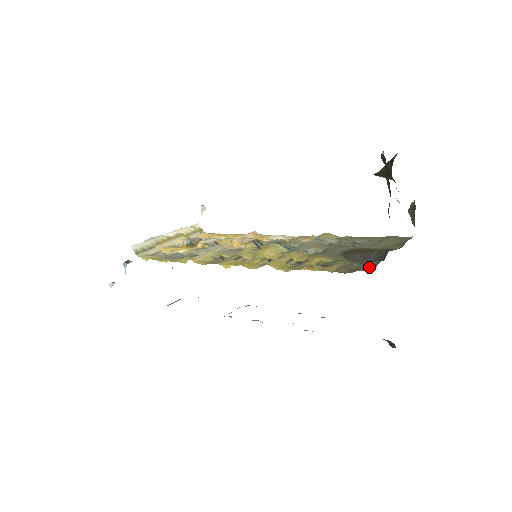
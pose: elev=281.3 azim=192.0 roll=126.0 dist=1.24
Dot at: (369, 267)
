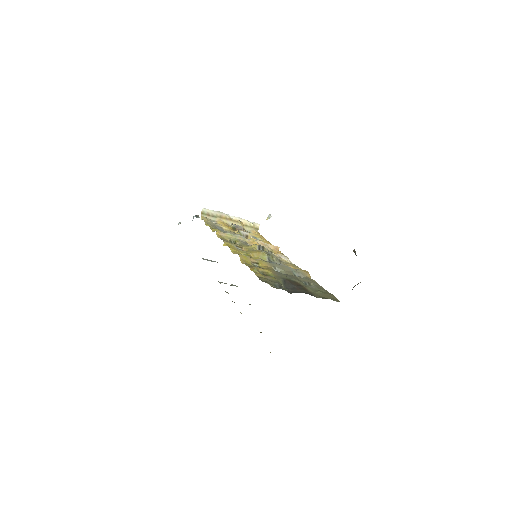
Dot at: occluded
